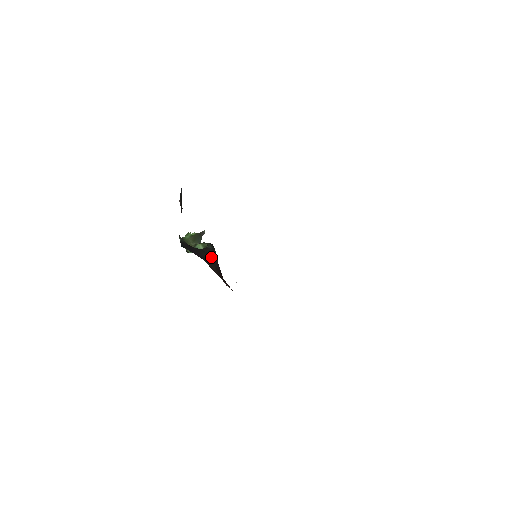
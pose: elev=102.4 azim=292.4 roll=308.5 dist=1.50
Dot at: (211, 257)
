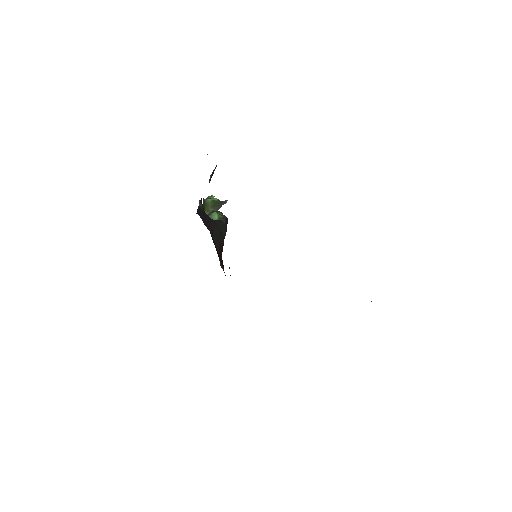
Dot at: (220, 231)
